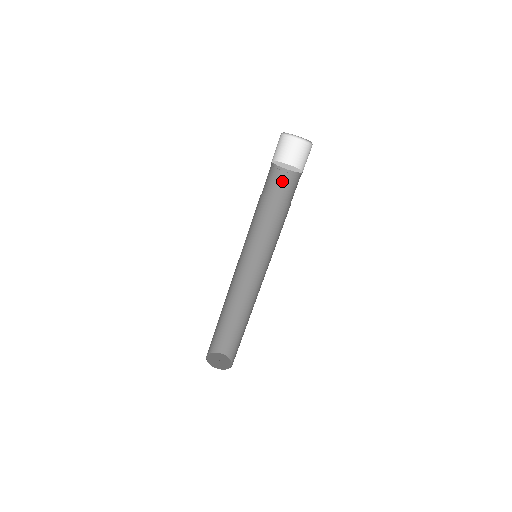
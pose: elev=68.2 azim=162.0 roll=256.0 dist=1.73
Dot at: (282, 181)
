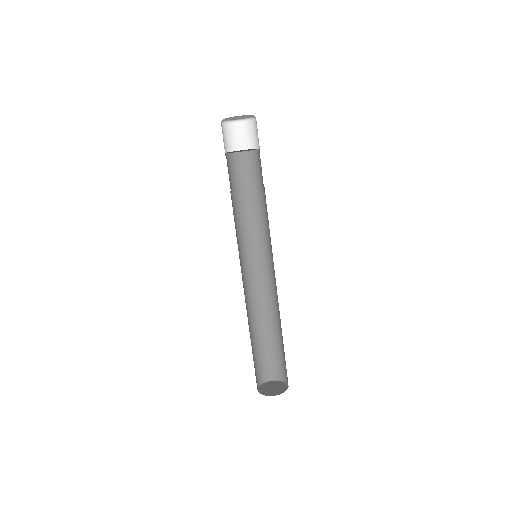
Dot at: (236, 172)
